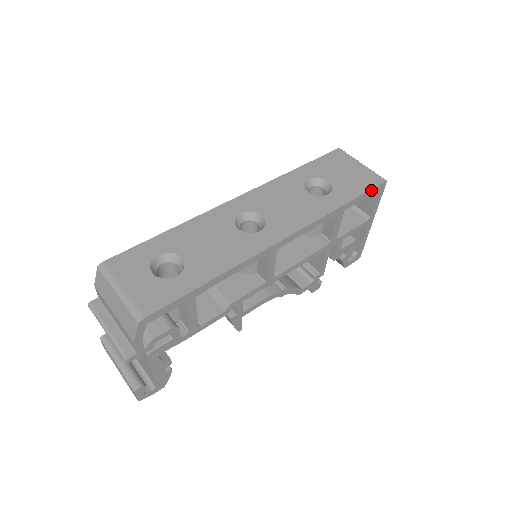
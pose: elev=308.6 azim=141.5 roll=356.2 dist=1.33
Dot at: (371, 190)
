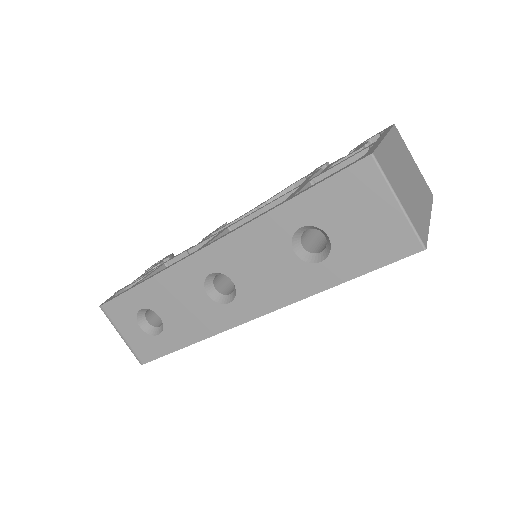
Dot at: (390, 262)
